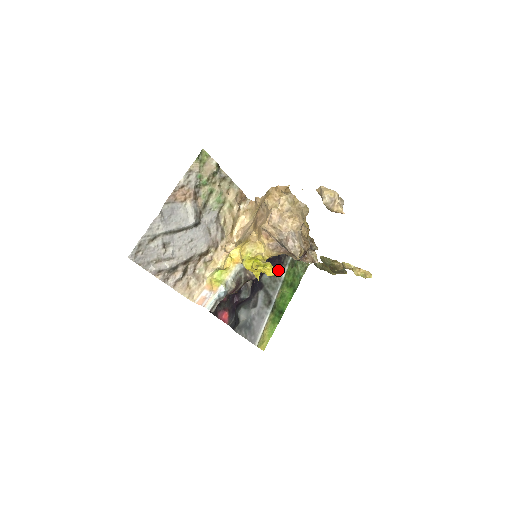
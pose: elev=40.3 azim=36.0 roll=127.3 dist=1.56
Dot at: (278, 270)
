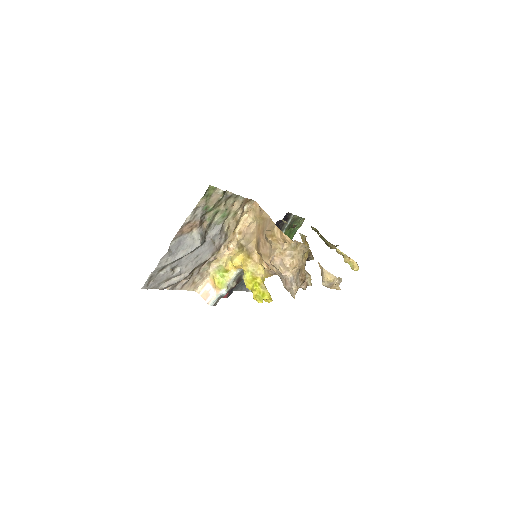
Dot at: occluded
